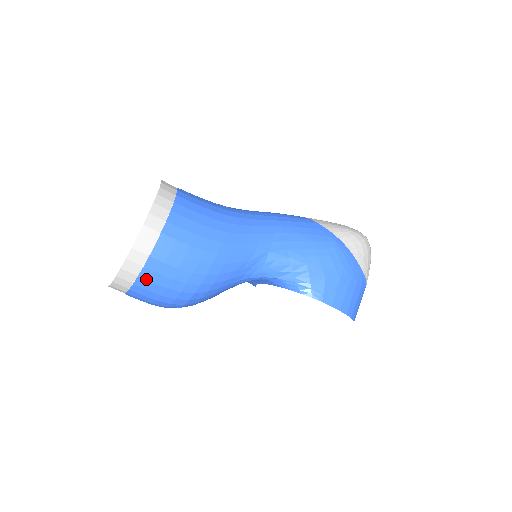
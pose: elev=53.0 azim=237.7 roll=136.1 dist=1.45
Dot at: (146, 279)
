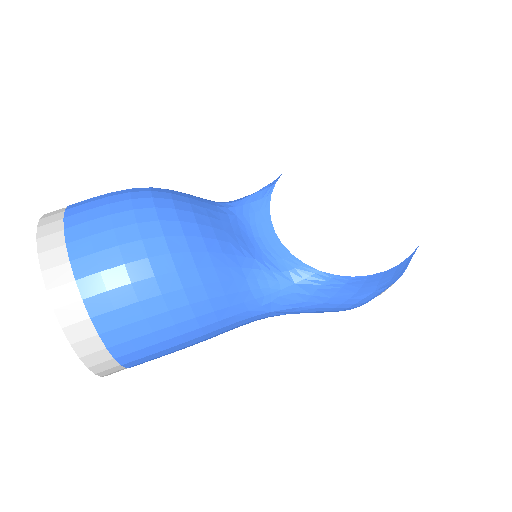
Dot at: (79, 202)
